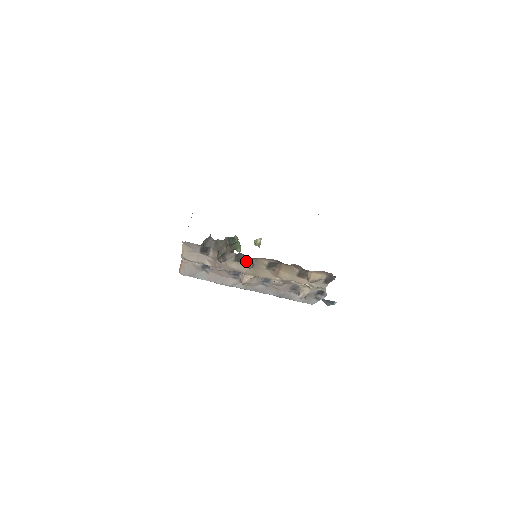
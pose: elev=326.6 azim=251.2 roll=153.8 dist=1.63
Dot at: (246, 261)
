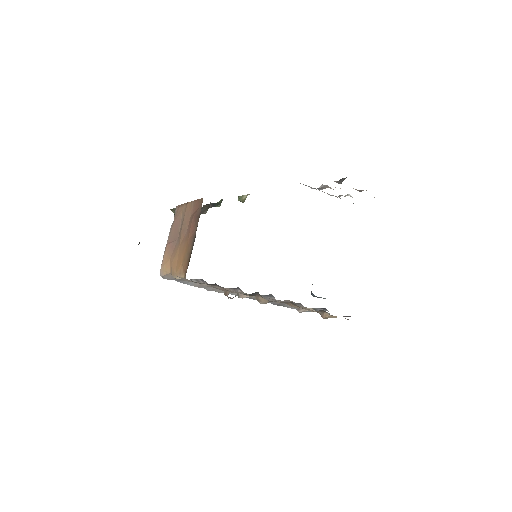
Dot at: (260, 299)
